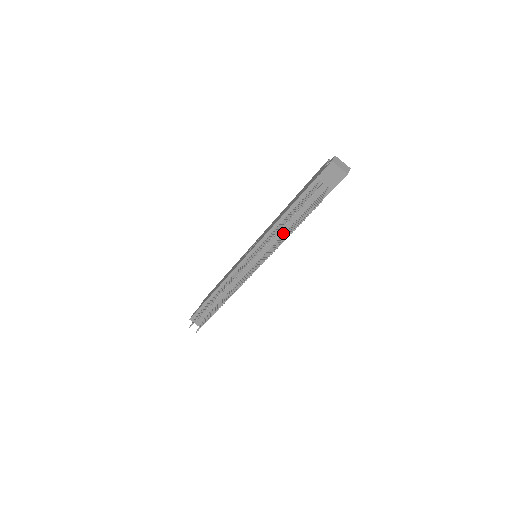
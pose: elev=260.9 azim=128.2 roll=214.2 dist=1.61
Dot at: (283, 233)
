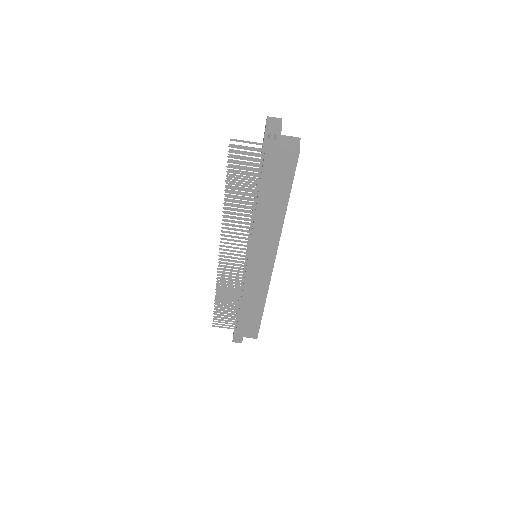
Dot at: occluded
